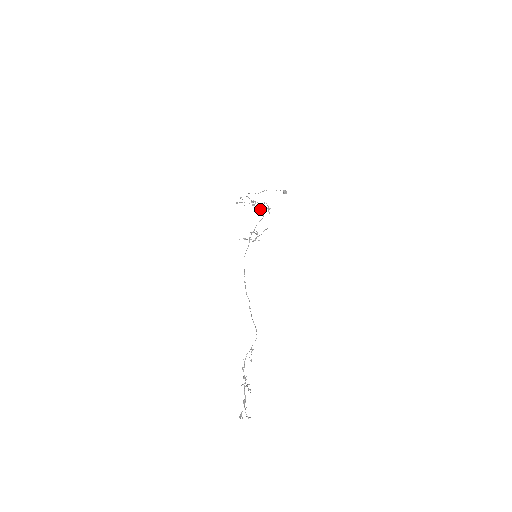
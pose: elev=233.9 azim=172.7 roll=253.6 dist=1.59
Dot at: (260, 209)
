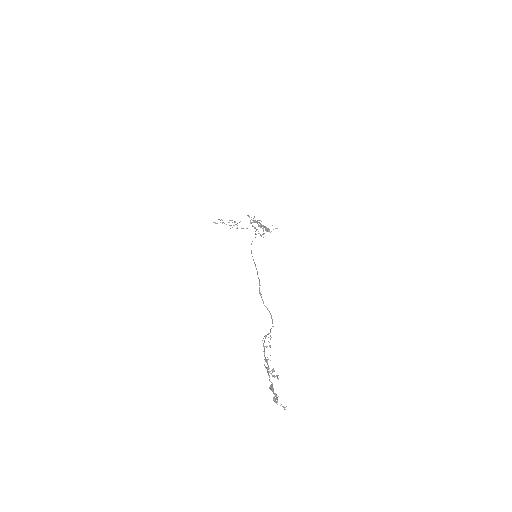
Dot at: occluded
